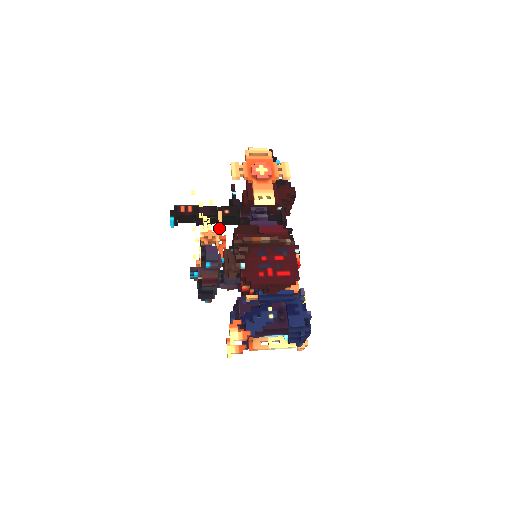
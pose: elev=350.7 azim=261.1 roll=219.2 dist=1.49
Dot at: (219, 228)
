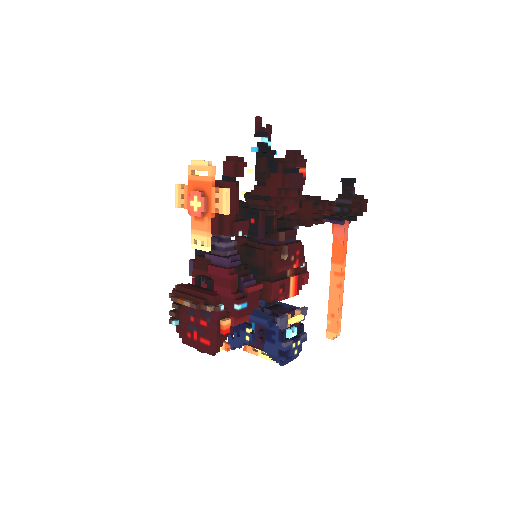
Dot at: occluded
